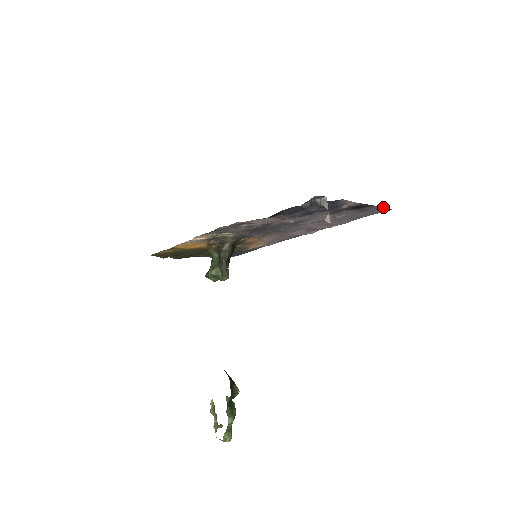
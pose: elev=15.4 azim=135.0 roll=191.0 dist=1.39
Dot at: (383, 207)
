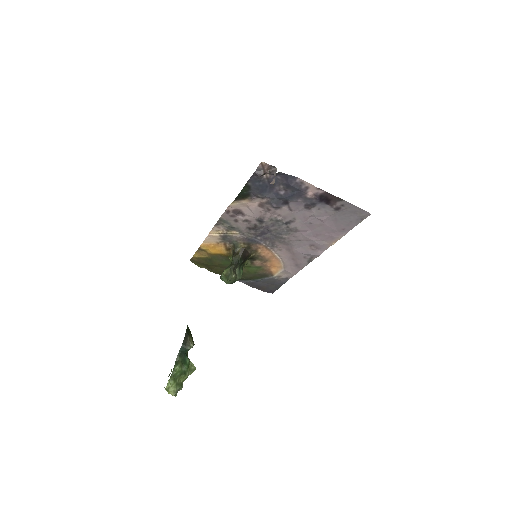
Dot at: (356, 206)
